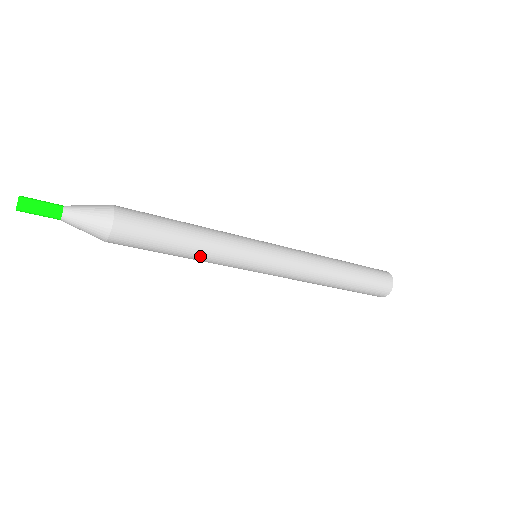
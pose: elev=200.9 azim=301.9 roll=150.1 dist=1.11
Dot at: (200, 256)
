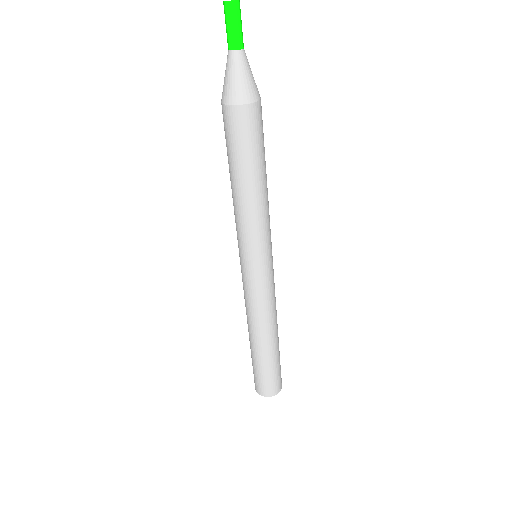
Dot at: (265, 198)
